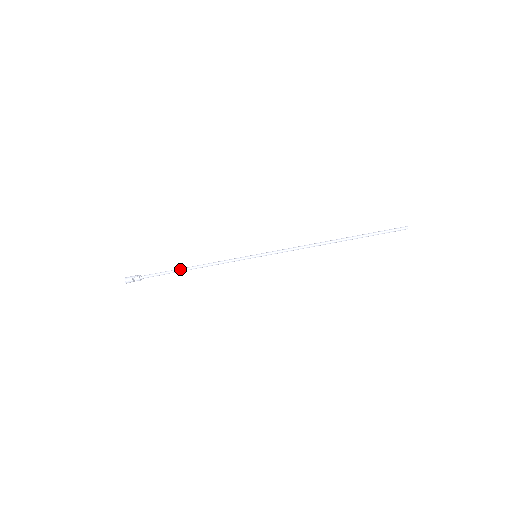
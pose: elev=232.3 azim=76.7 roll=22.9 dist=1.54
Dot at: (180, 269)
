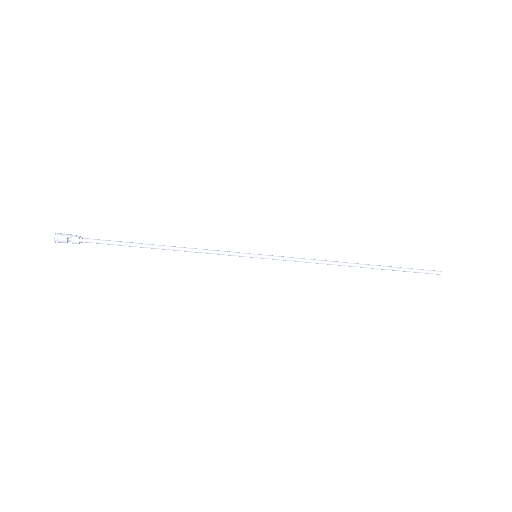
Dot at: (145, 244)
